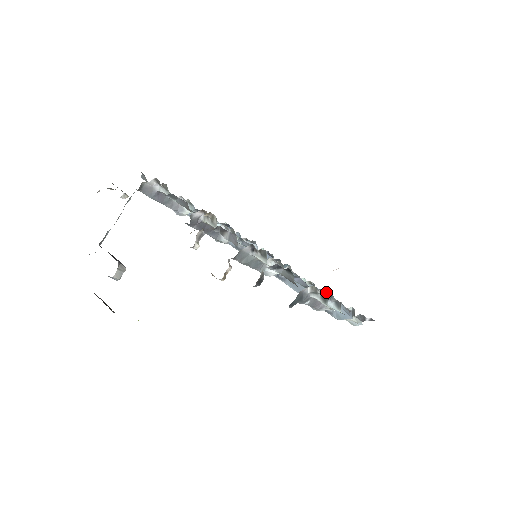
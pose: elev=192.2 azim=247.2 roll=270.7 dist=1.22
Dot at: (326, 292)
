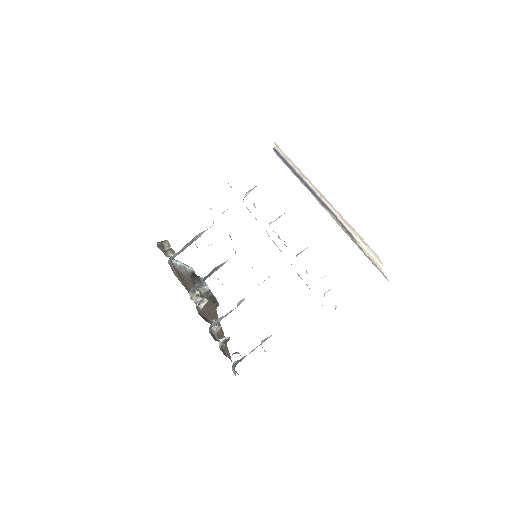
Dot at: occluded
